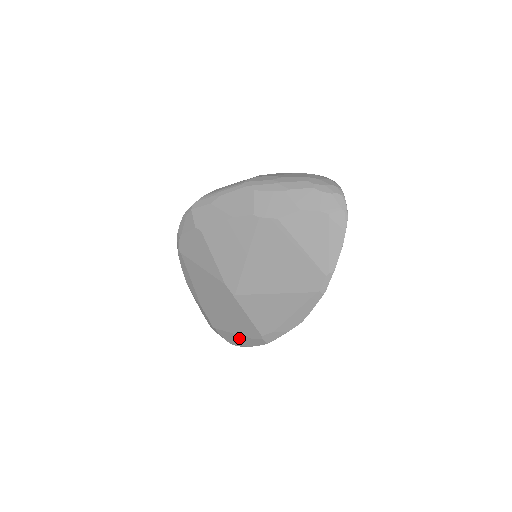
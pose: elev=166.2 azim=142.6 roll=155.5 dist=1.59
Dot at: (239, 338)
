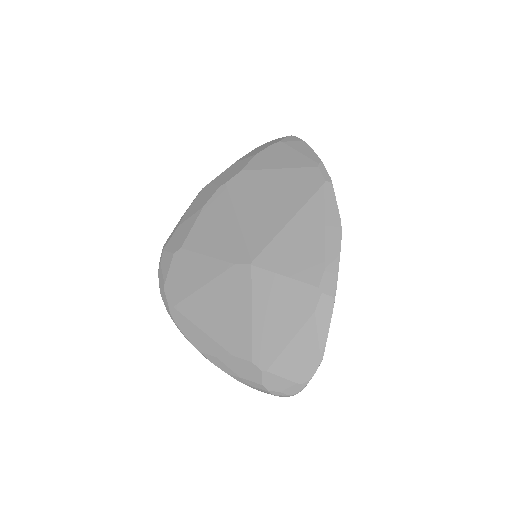
Dot at: (303, 342)
